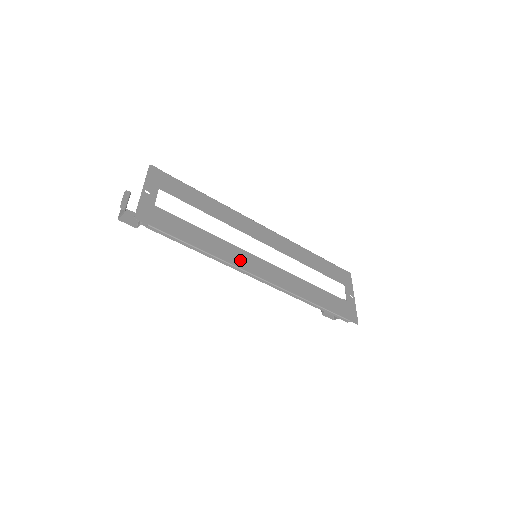
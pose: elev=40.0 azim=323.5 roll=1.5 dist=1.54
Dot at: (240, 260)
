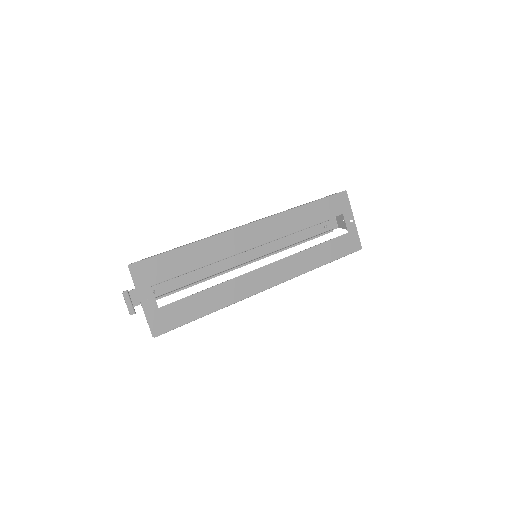
Dot at: (247, 288)
